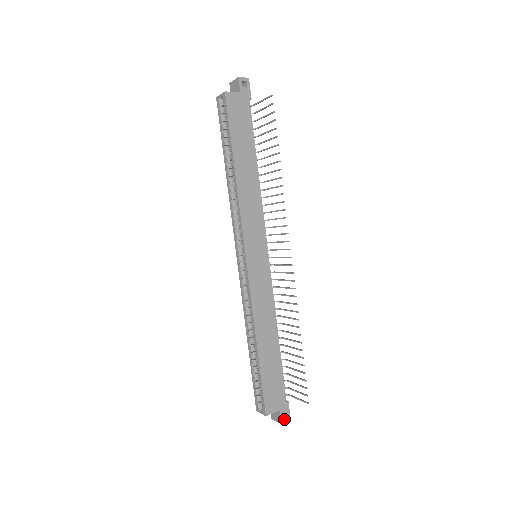
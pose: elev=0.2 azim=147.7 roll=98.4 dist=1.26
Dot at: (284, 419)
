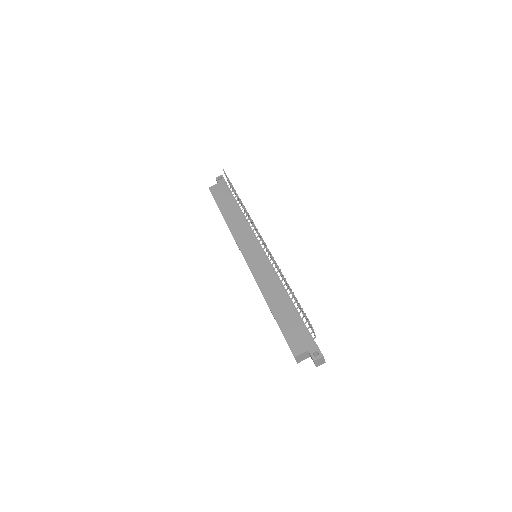
Dot at: (315, 357)
